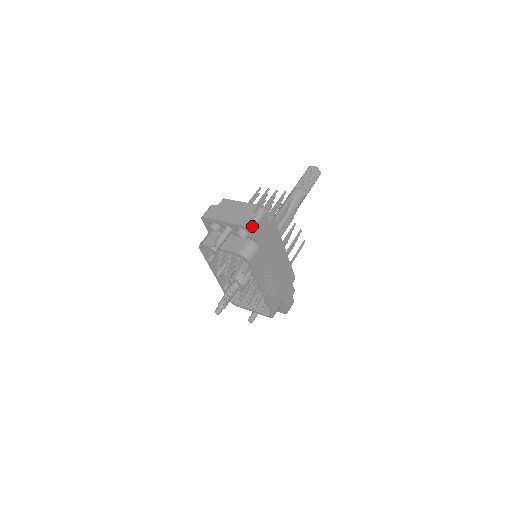
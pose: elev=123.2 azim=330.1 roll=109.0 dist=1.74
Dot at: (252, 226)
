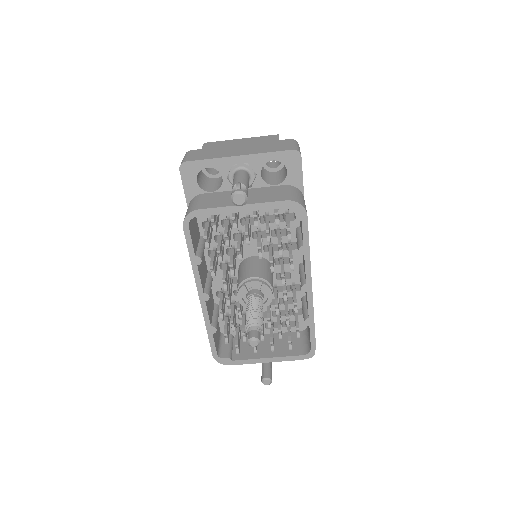
Dot at: (298, 149)
